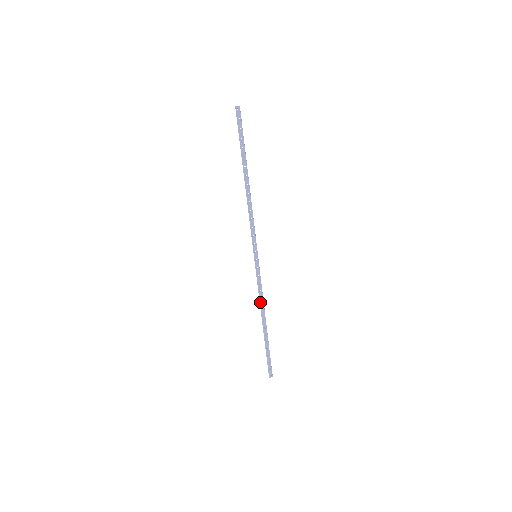
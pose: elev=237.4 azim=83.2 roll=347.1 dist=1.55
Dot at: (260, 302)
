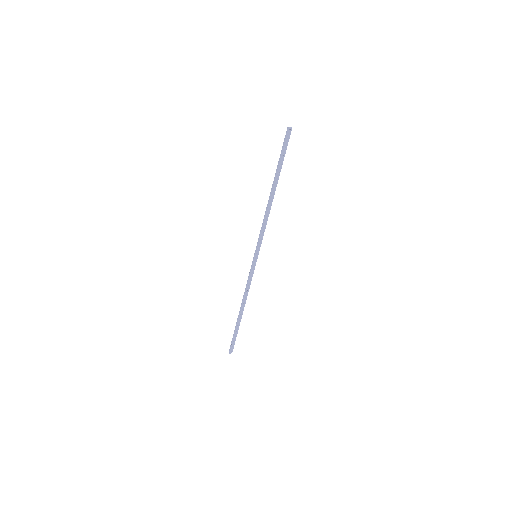
Dot at: (245, 294)
